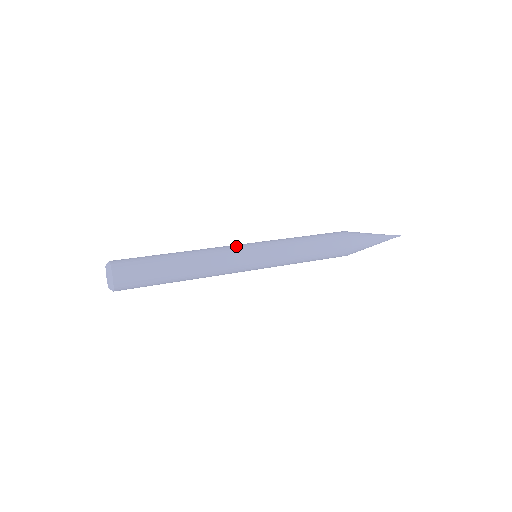
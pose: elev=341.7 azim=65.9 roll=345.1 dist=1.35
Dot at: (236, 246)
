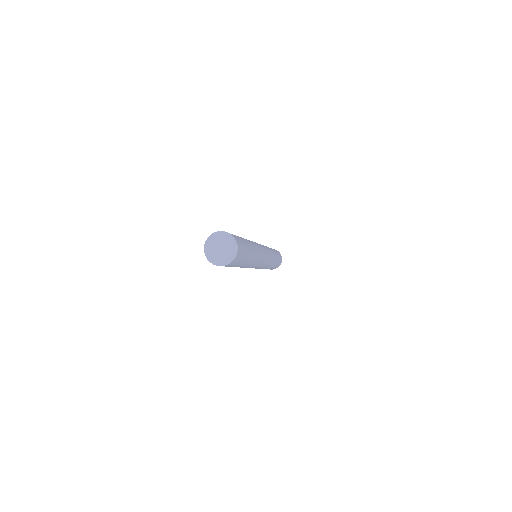
Dot at: occluded
